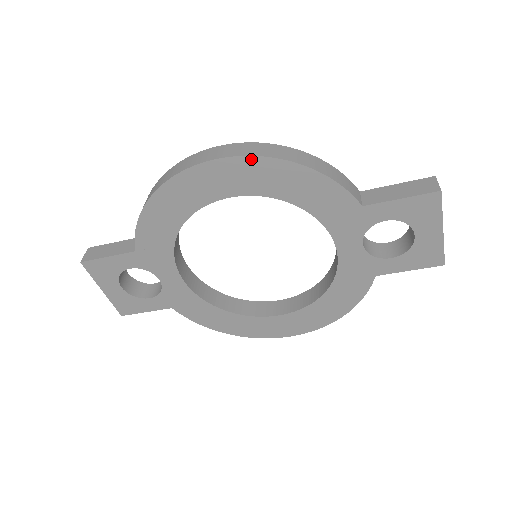
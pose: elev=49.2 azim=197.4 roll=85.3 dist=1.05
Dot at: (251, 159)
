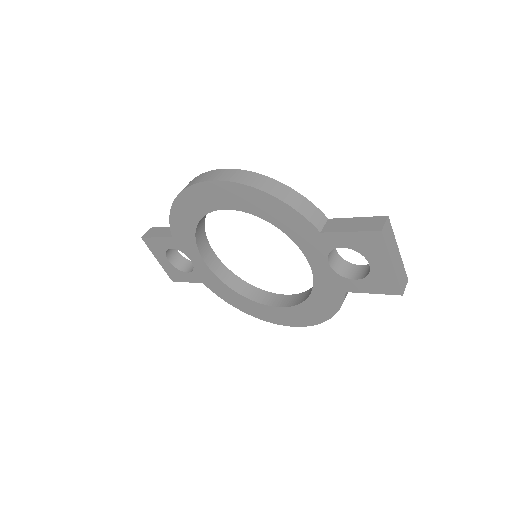
Dot at: (232, 184)
